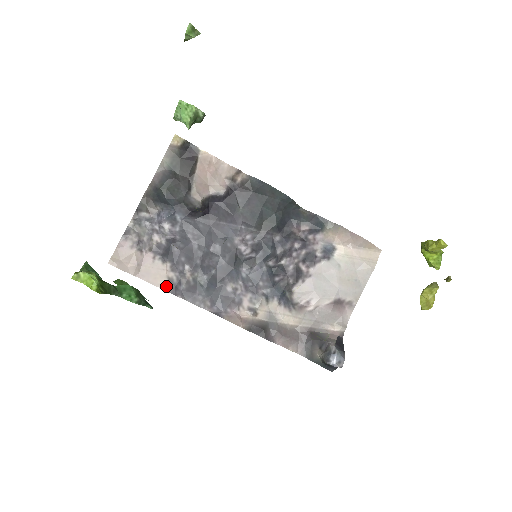
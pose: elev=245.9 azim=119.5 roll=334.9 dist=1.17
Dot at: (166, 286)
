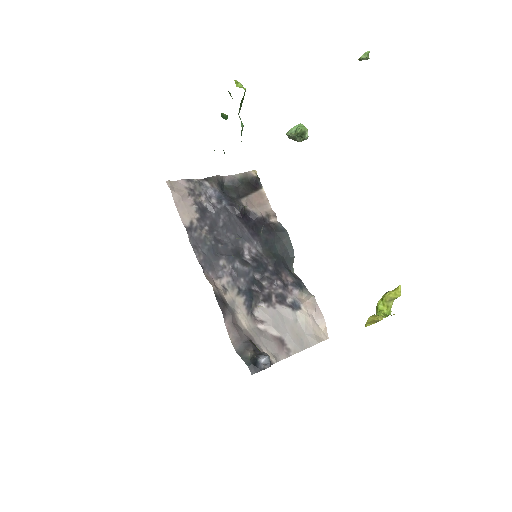
Dot at: (186, 223)
